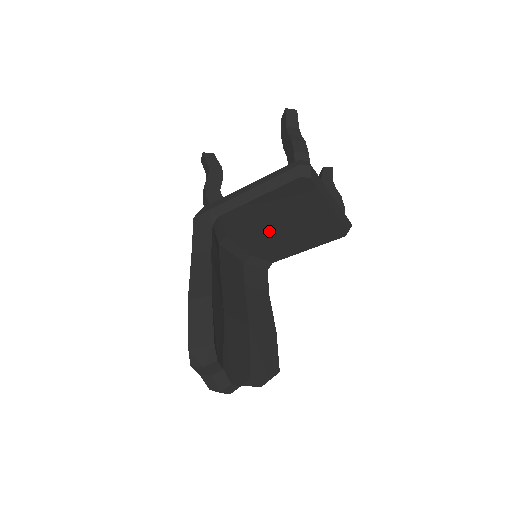
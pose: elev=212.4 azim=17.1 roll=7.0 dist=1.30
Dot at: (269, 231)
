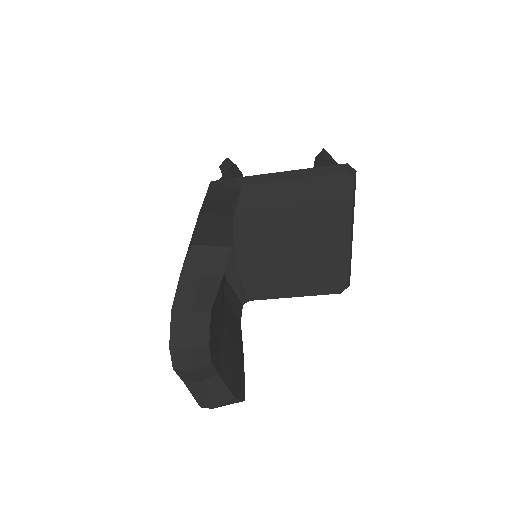
Dot at: (276, 240)
